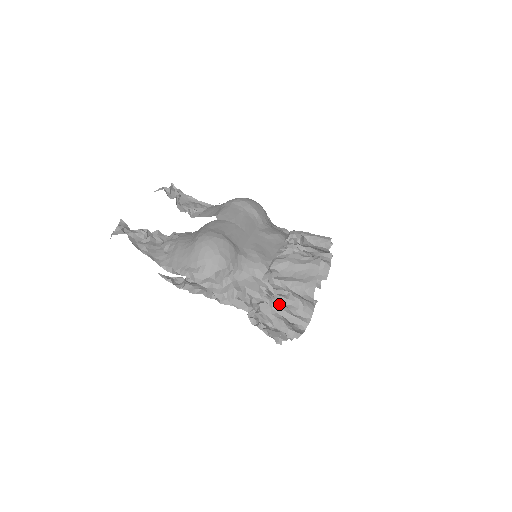
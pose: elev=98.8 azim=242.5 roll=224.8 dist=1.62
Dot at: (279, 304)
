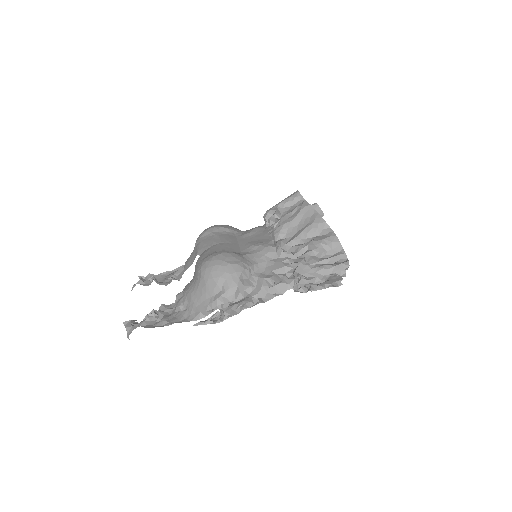
Dot at: (309, 262)
